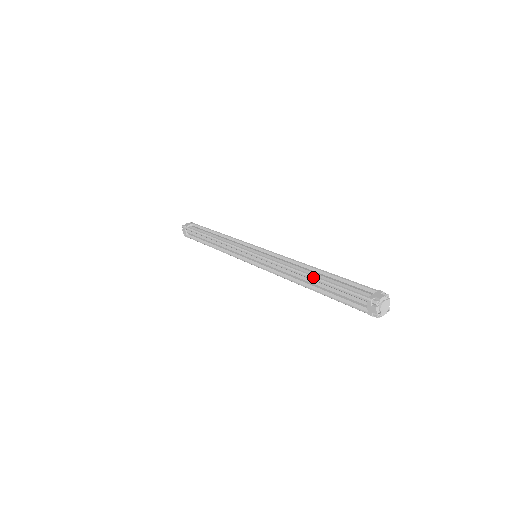
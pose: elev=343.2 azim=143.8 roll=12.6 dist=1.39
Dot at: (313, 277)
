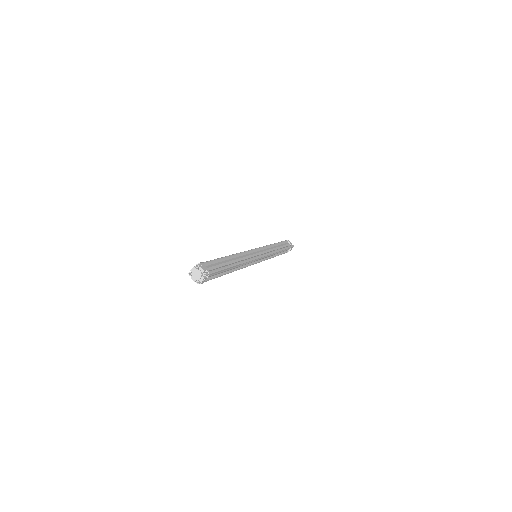
Dot at: occluded
